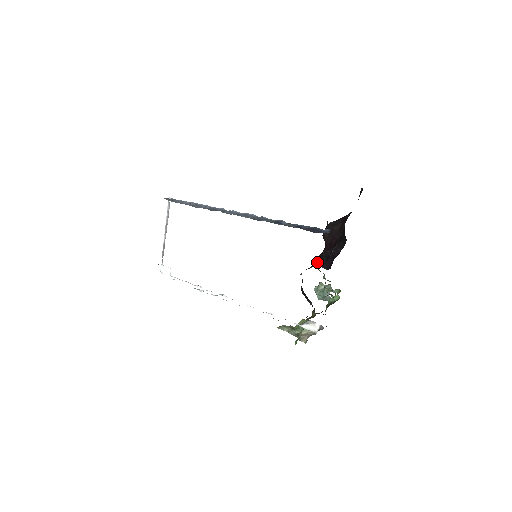
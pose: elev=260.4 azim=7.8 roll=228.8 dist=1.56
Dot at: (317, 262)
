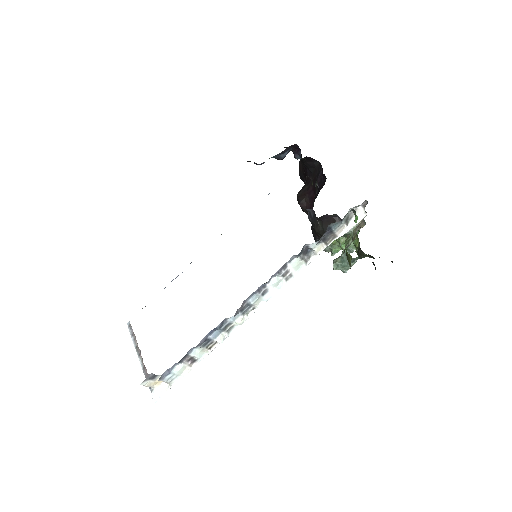
Dot at: (313, 206)
